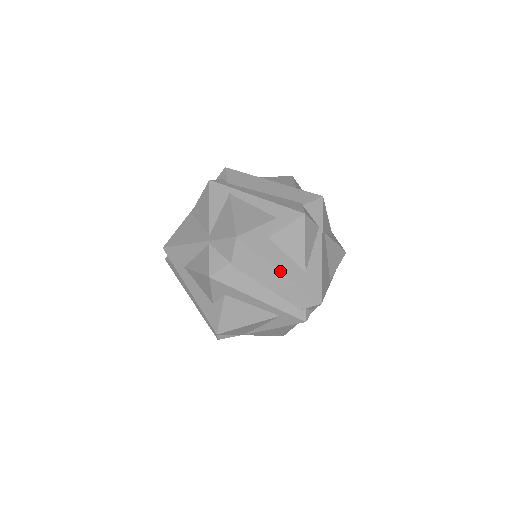
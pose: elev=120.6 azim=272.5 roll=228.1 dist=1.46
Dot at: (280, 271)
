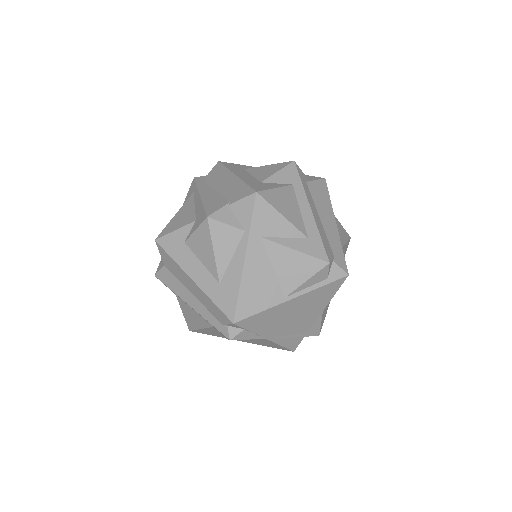
Dot at: (191, 279)
